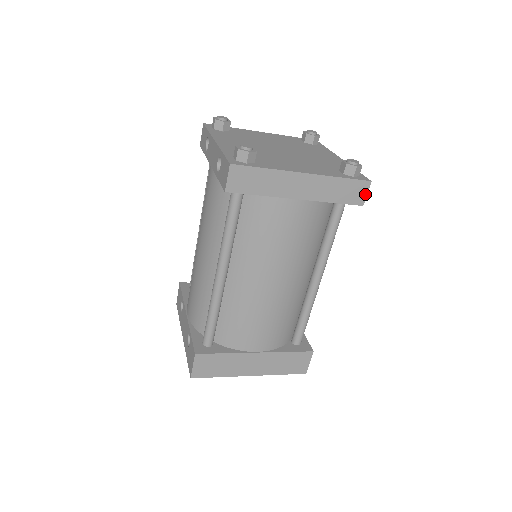
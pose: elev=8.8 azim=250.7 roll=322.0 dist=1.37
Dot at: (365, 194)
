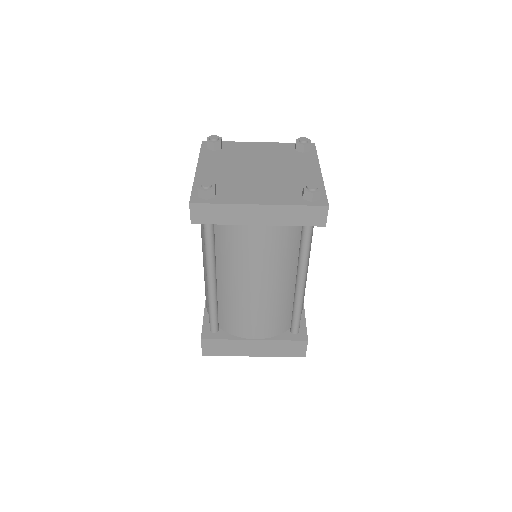
Dot at: (325, 217)
